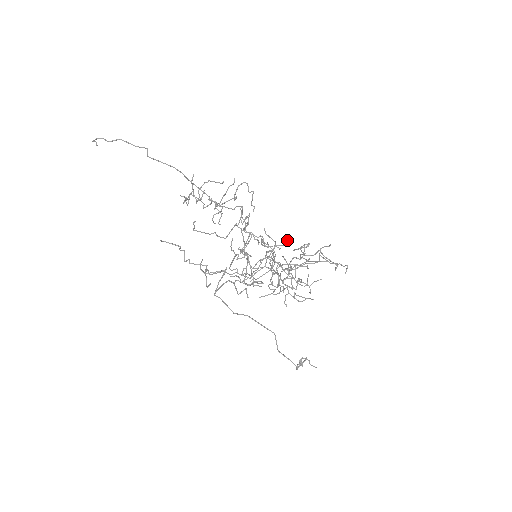
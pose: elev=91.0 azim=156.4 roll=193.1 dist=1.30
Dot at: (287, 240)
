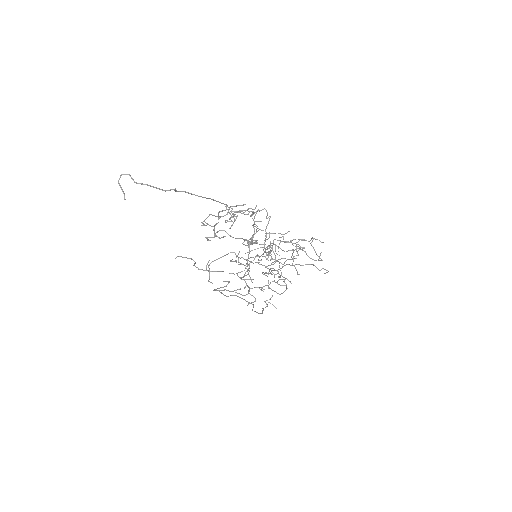
Dot at: (287, 232)
